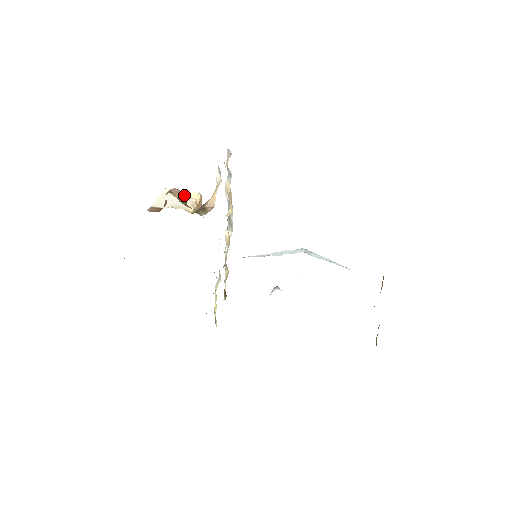
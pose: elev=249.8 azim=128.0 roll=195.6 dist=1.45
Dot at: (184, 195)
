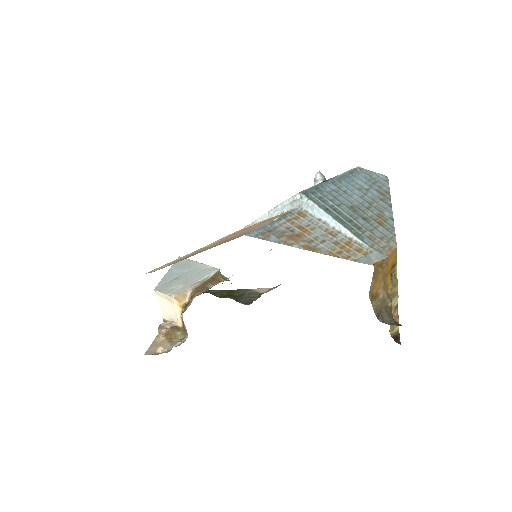
Dot at: (166, 299)
